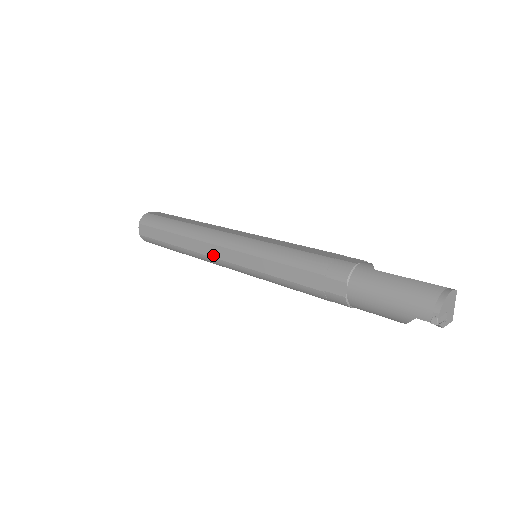
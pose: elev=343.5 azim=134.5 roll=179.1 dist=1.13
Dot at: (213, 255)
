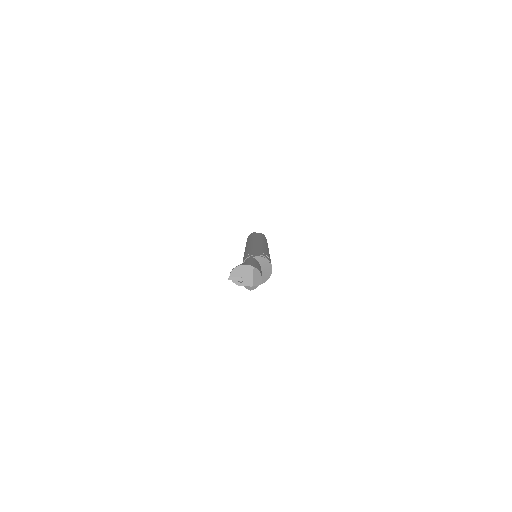
Dot at: occluded
